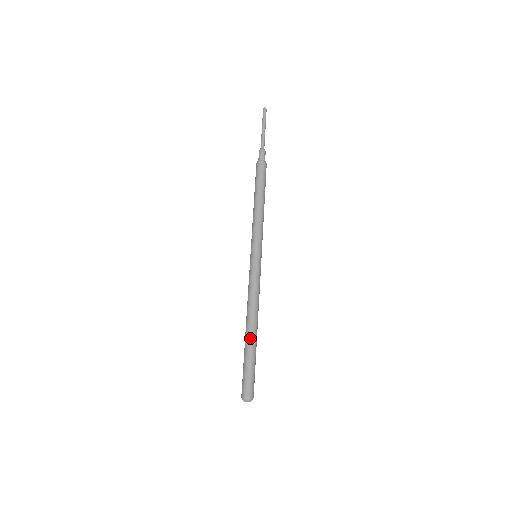
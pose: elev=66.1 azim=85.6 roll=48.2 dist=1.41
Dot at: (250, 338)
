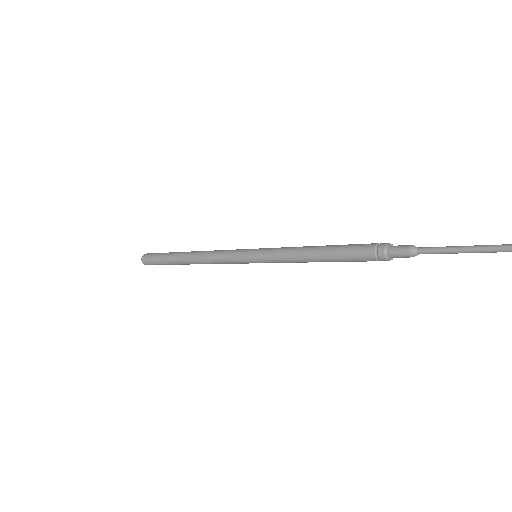
Dot at: (182, 264)
